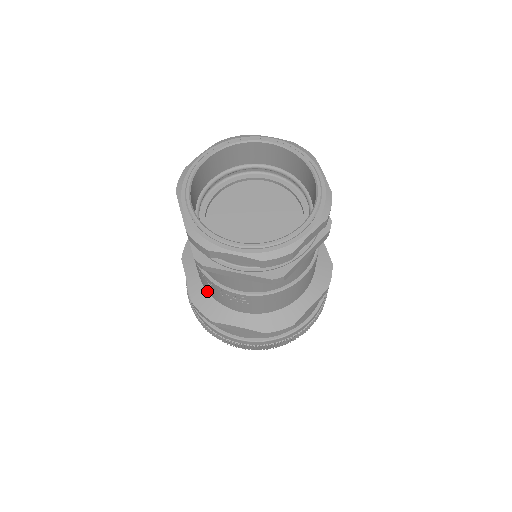
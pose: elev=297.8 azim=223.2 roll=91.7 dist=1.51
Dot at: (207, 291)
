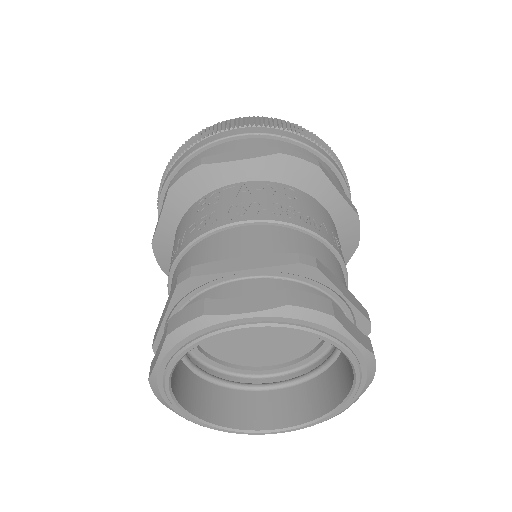
Dot at: occluded
